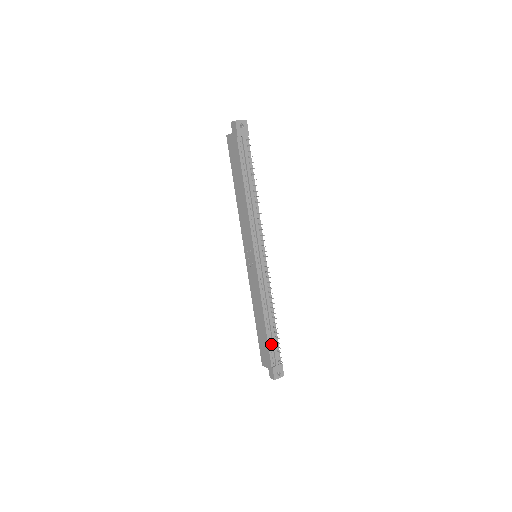
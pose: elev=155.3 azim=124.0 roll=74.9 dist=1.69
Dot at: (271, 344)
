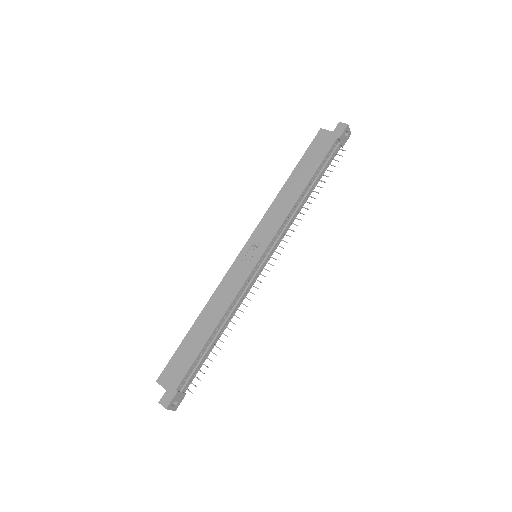
Dot at: (197, 362)
